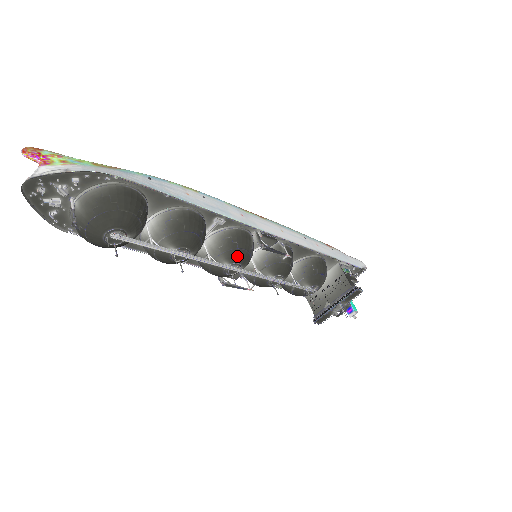
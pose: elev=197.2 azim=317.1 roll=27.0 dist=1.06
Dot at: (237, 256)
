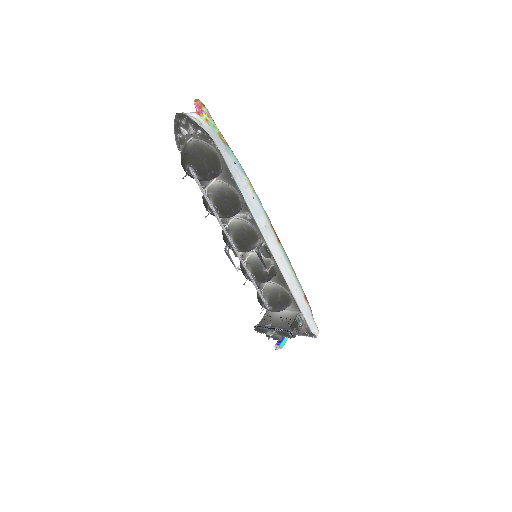
Dot at: (240, 240)
